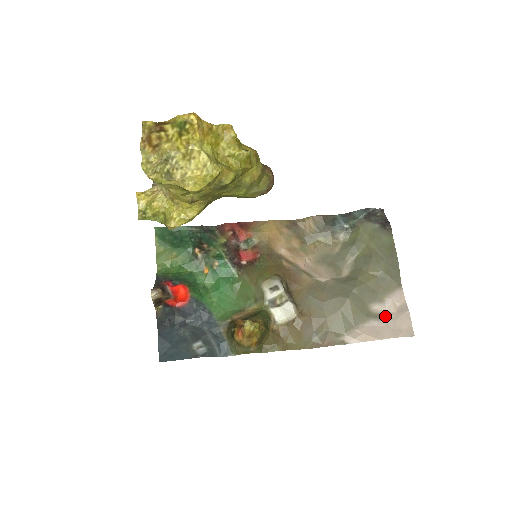
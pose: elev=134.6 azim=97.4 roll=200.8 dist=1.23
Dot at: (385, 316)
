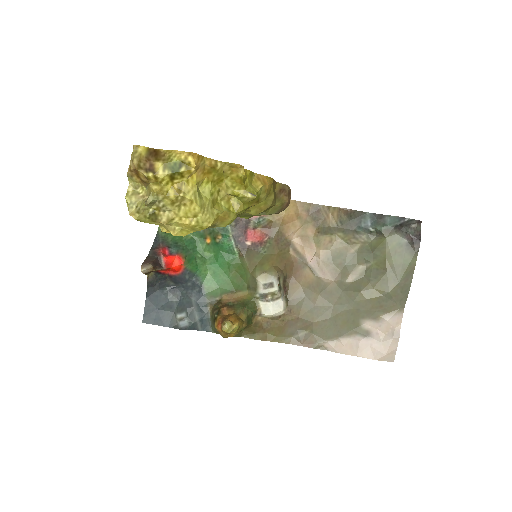
Dot at: (373, 335)
